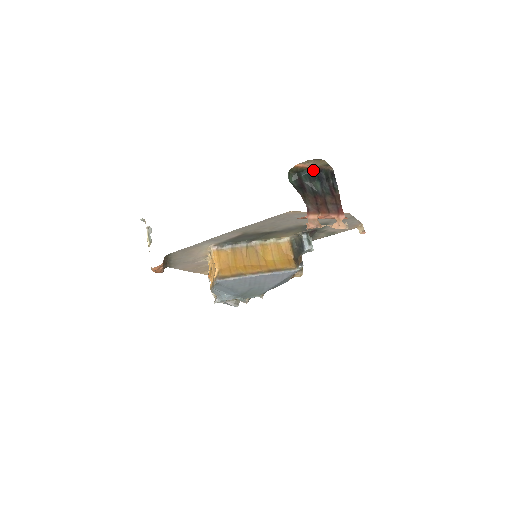
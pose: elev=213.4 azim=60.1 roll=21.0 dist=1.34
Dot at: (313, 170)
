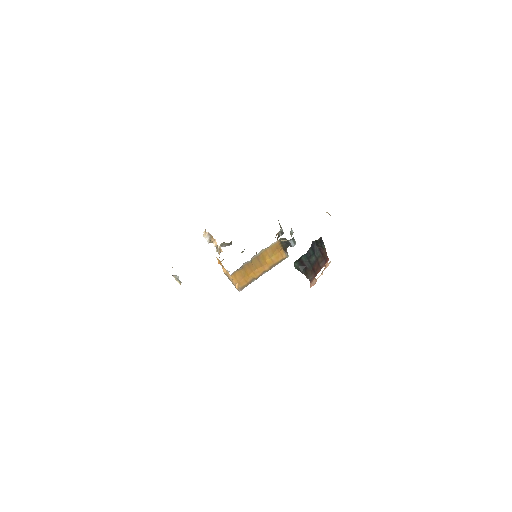
Dot at: (309, 249)
